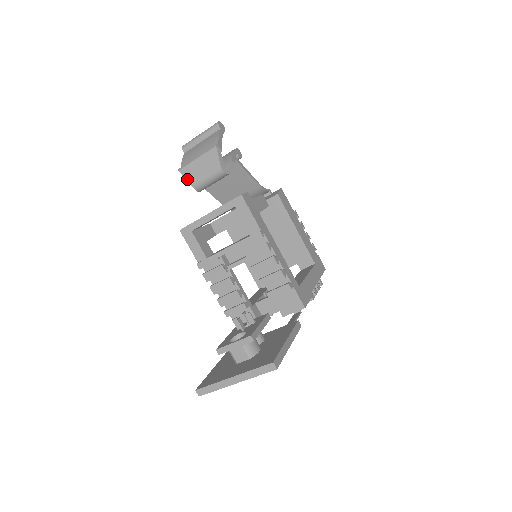
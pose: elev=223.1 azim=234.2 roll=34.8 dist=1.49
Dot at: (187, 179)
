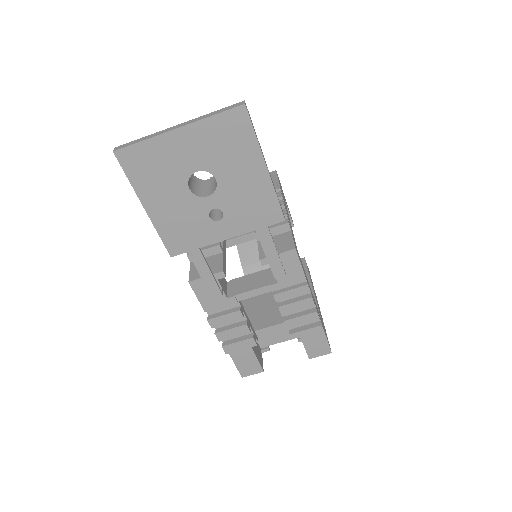
Dot at: occluded
